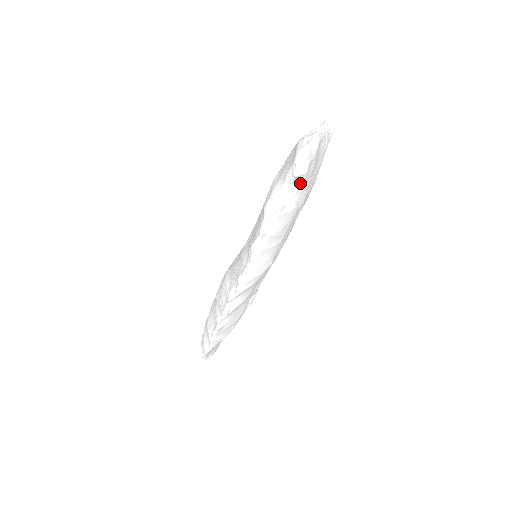
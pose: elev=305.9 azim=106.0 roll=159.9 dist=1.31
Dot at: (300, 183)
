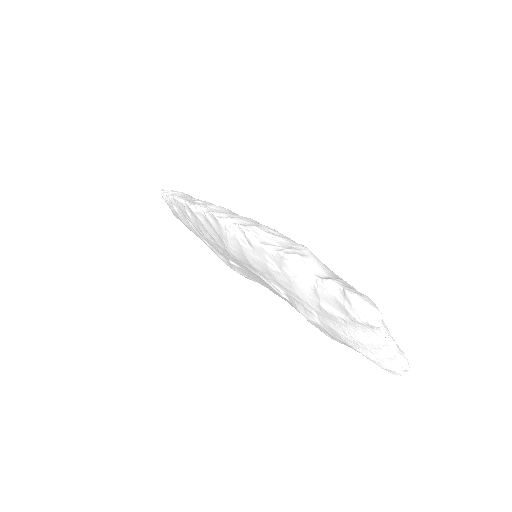
Dot at: occluded
